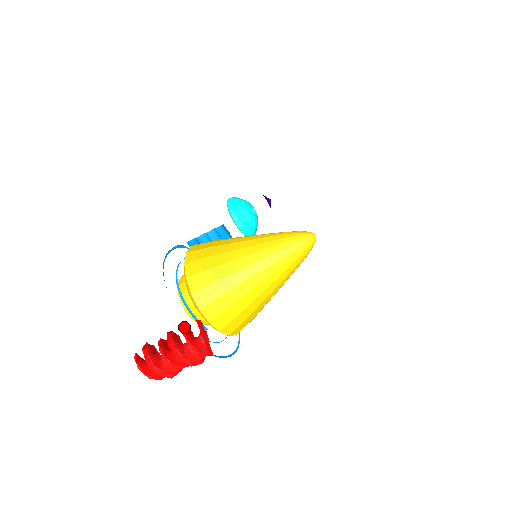
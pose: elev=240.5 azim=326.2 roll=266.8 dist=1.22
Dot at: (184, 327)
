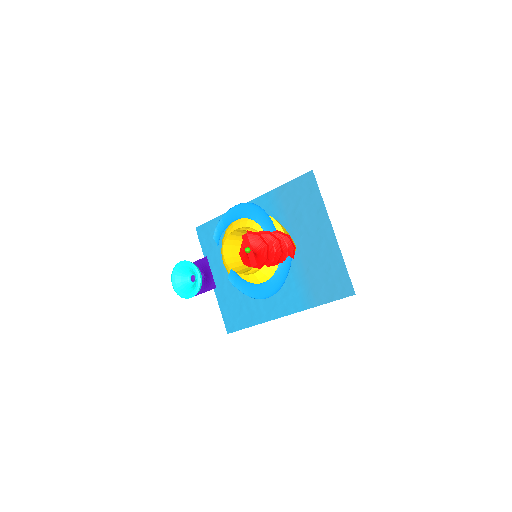
Dot at: occluded
